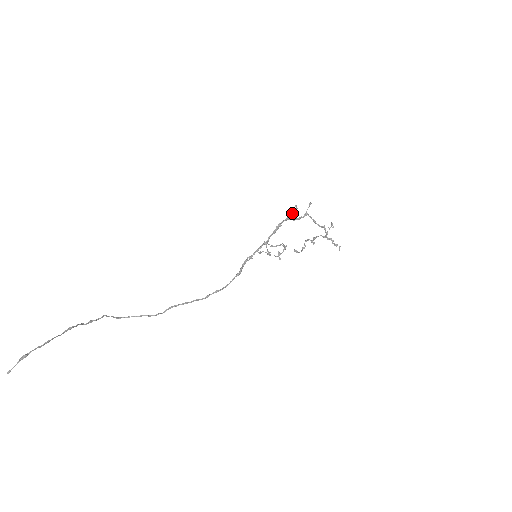
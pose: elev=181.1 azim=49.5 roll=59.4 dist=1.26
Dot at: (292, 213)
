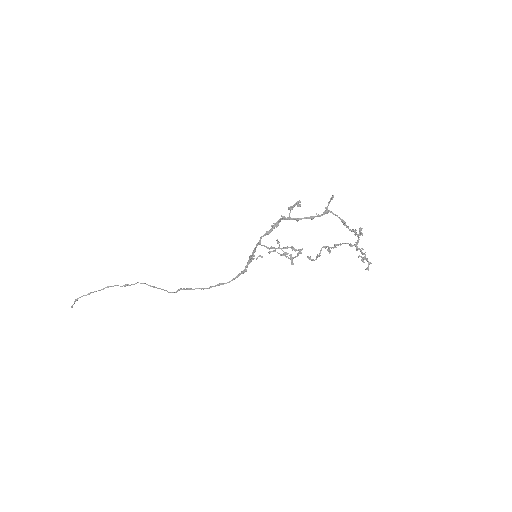
Dot at: (290, 211)
